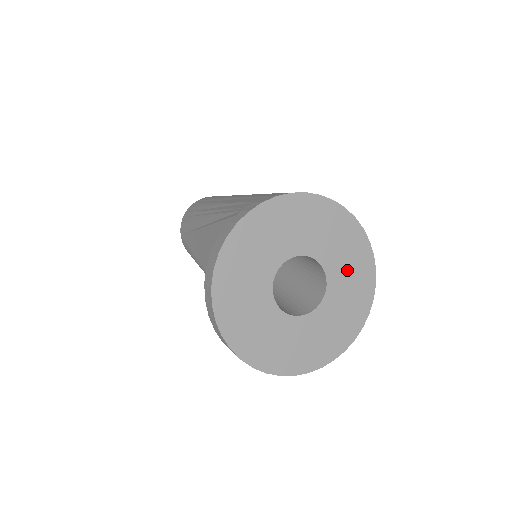
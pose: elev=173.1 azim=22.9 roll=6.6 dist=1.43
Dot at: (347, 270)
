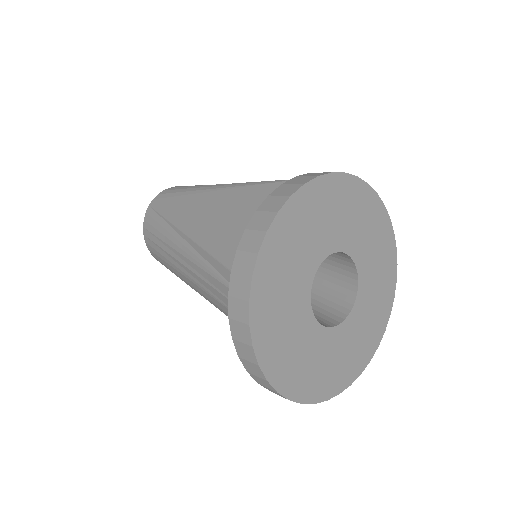
Dot at: (366, 320)
